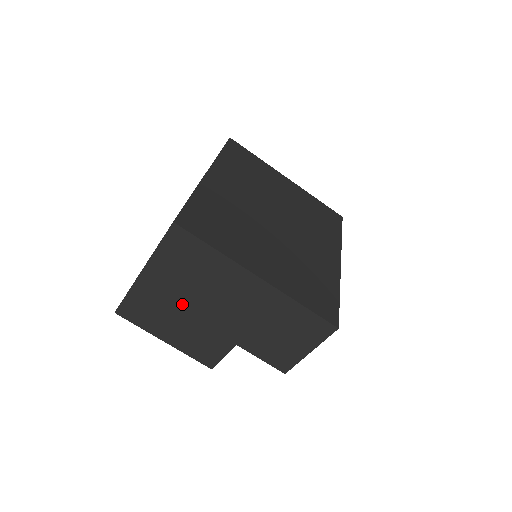
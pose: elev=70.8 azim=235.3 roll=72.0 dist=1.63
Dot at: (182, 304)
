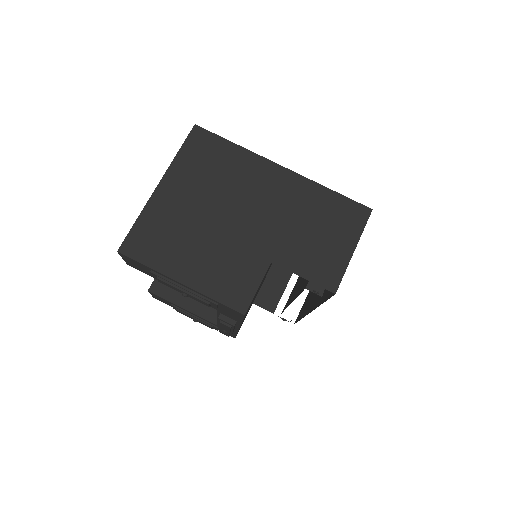
Dot at: (204, 218)
